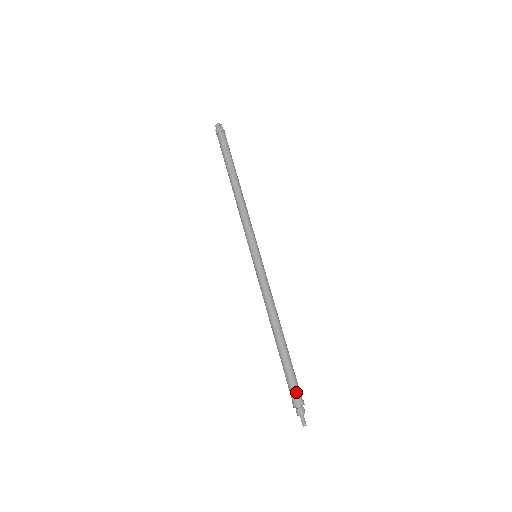
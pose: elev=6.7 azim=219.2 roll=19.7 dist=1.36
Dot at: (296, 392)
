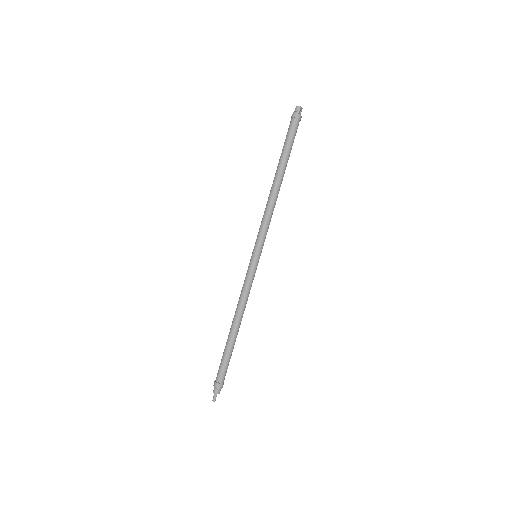
Dot at: (222, 378)
